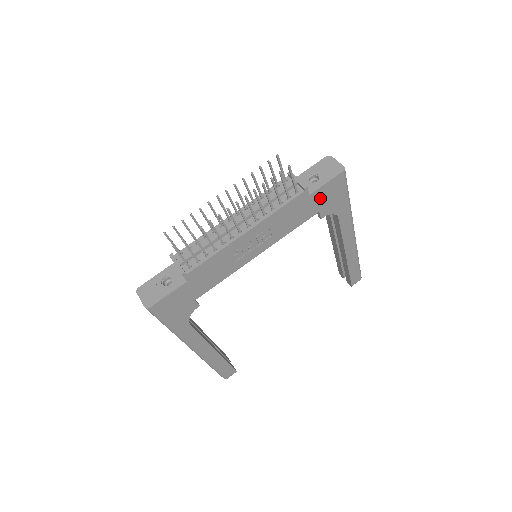
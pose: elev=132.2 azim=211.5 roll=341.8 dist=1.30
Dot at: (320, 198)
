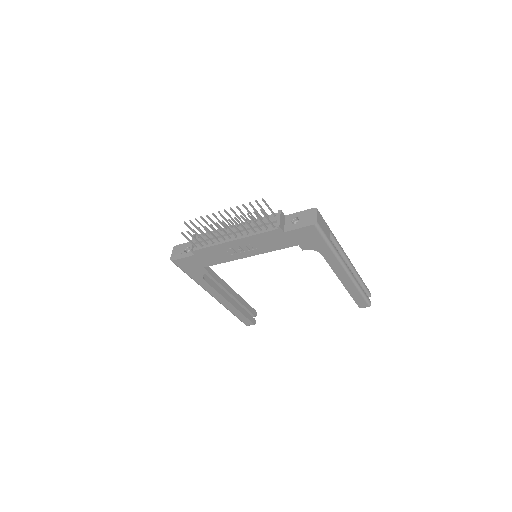
Dot at: (296, 237)
